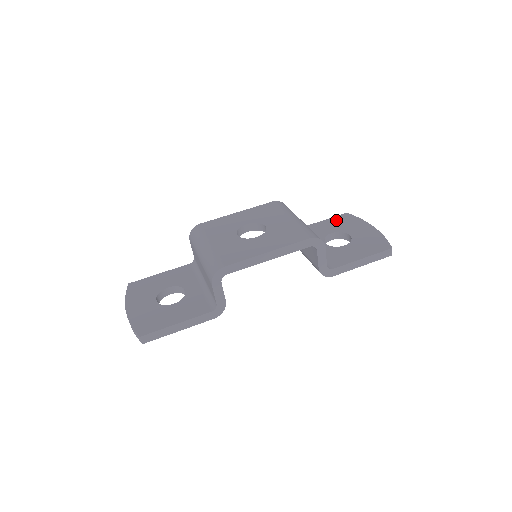
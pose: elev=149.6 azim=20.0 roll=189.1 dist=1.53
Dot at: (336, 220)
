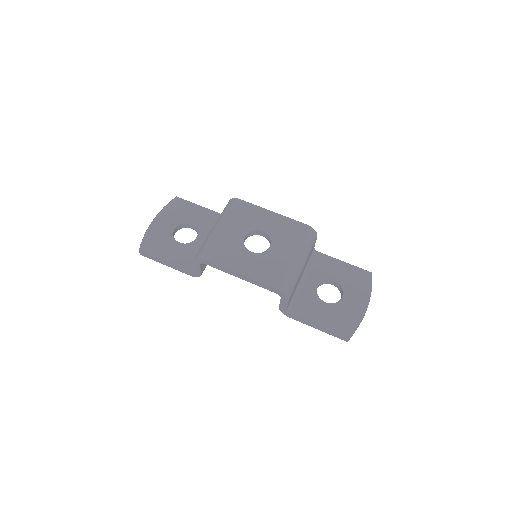
Dot at: (355, 272)
